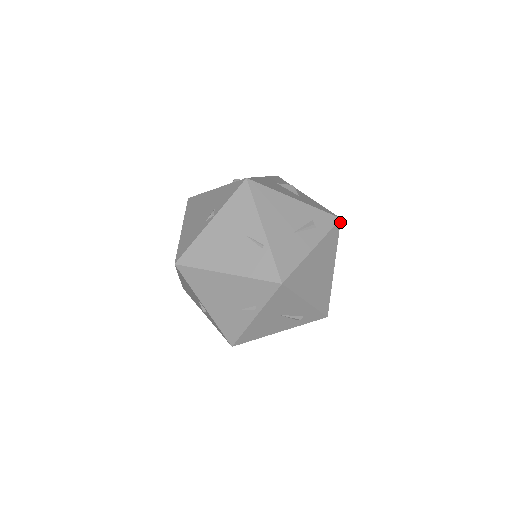
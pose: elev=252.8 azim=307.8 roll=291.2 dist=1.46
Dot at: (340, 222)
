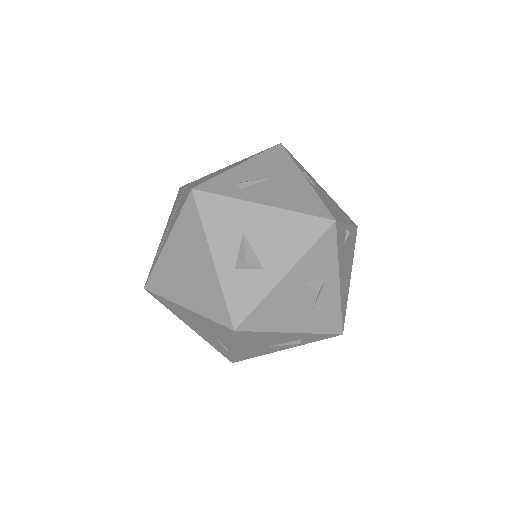
Dot at: (340, 333)
